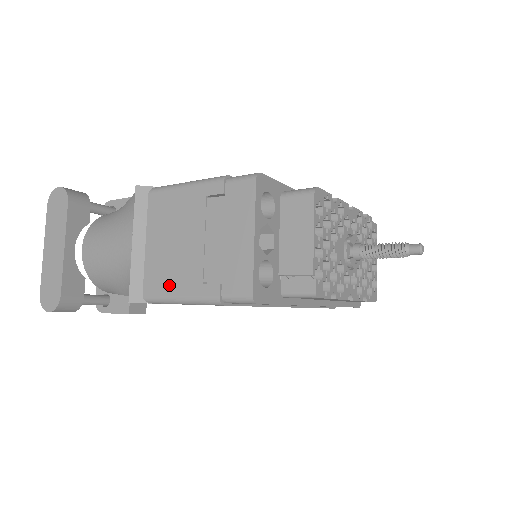
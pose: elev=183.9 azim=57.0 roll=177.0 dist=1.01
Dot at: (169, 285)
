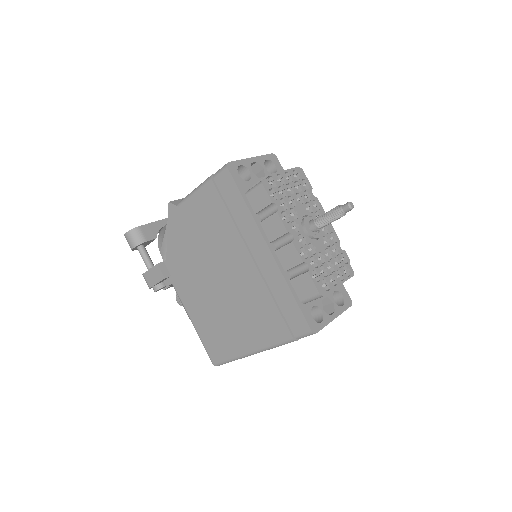
Dot at: occluded
